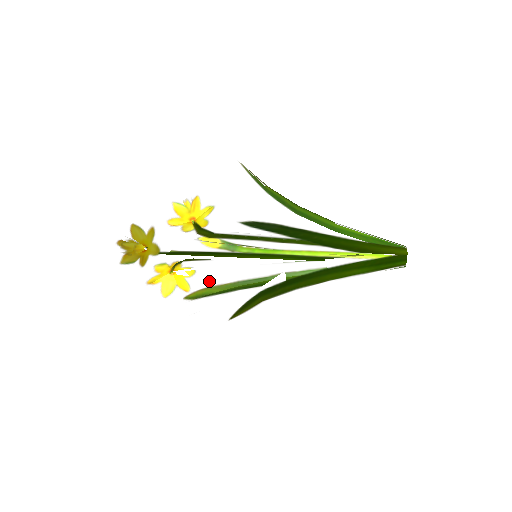
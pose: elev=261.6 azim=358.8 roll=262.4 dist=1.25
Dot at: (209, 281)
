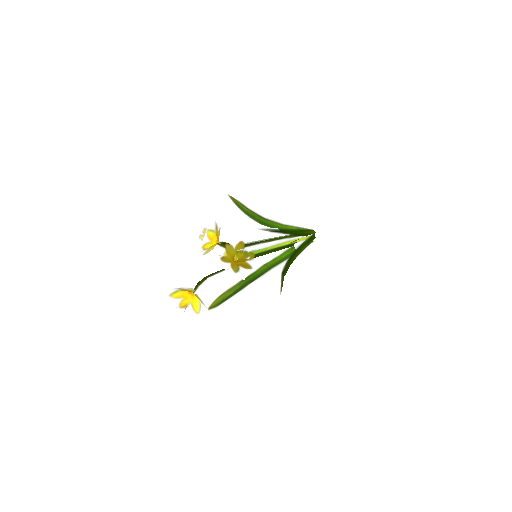
Dot at: (221, 289)
